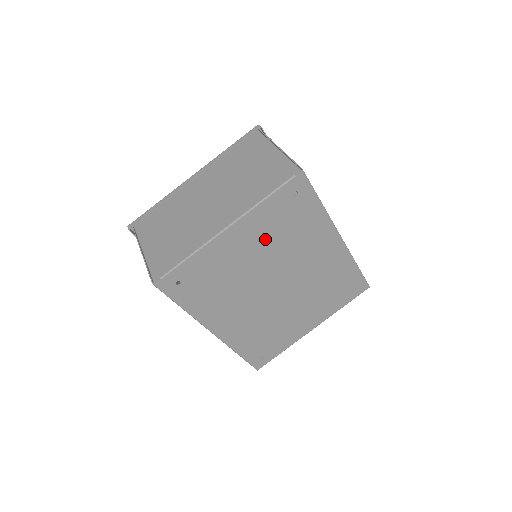
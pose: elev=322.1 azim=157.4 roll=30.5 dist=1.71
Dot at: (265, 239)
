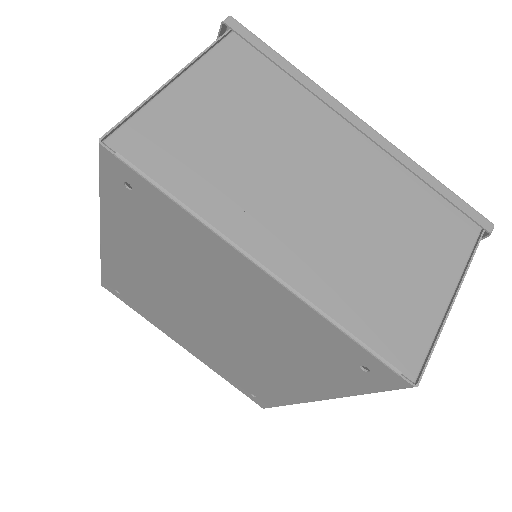
Dot at: (268, 317)
